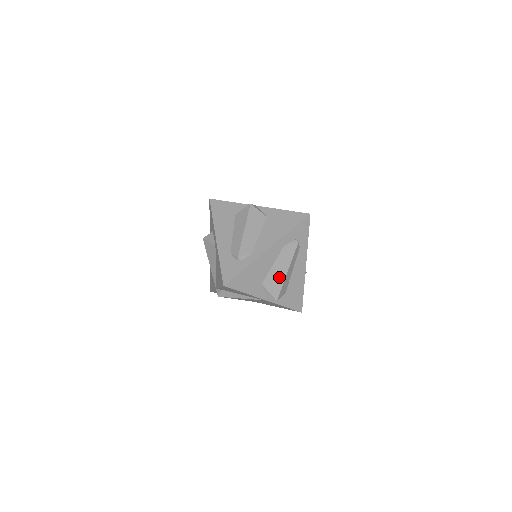
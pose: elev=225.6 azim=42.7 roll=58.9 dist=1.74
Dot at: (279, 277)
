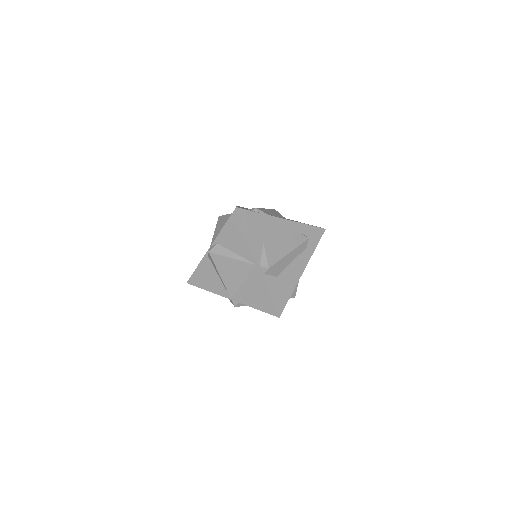
Dot at: (281, 251)
